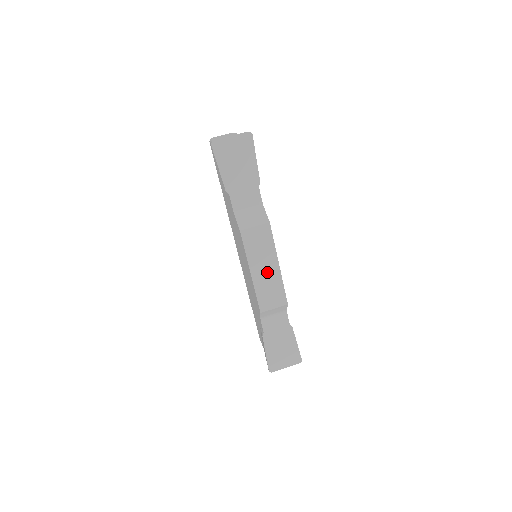
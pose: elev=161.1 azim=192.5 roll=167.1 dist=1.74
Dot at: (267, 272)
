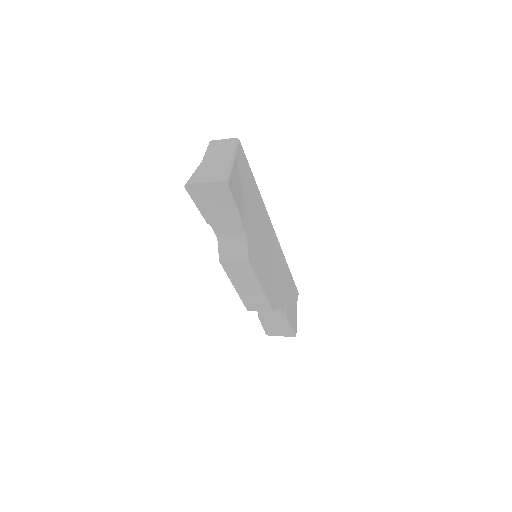
Dot at: (251, 290)
